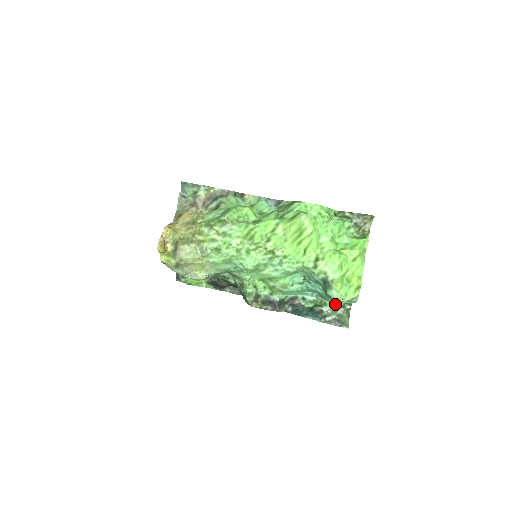
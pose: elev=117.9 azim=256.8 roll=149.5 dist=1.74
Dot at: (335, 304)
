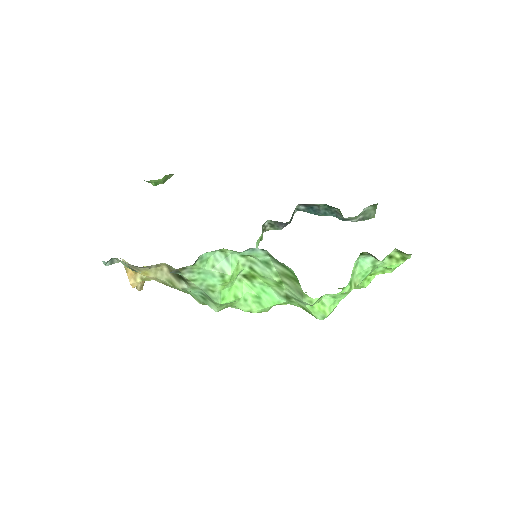
Dot at: occluded
